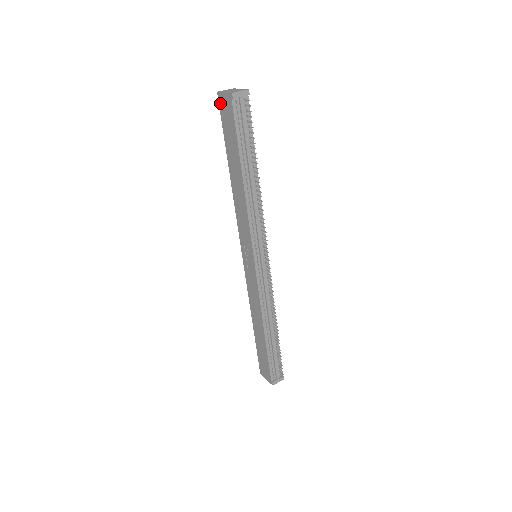
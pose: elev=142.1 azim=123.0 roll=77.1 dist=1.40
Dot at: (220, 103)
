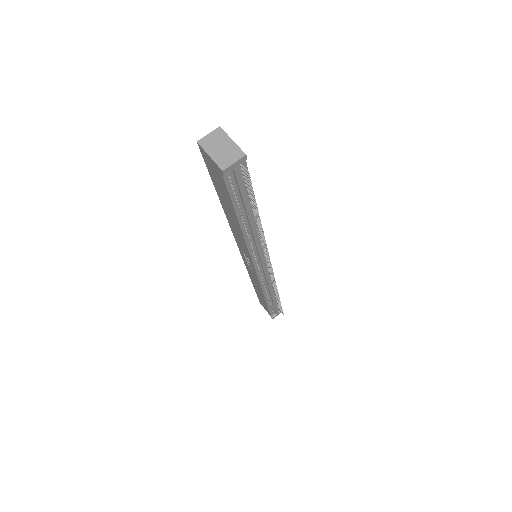
Dot at: (203, 155)
